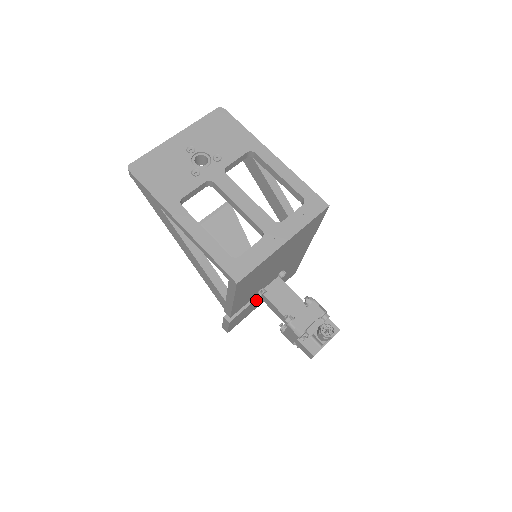
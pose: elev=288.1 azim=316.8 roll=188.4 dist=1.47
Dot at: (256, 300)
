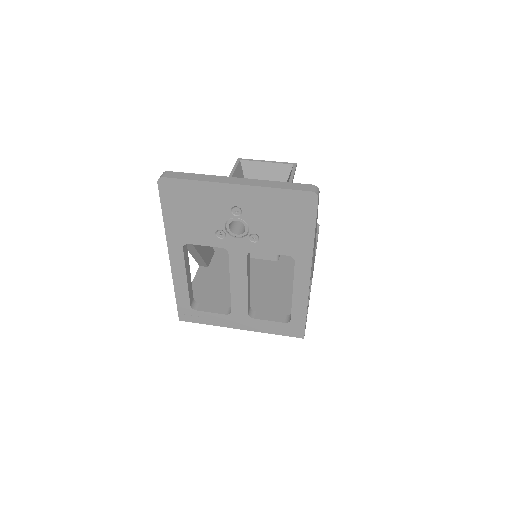
Dot at: occluded
